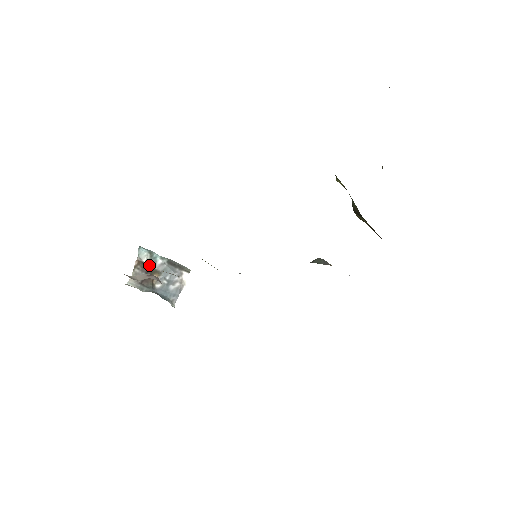
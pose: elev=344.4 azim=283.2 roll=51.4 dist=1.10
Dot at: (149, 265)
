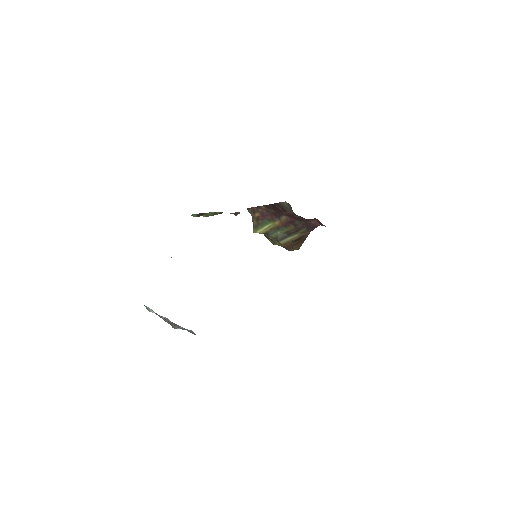
Dot at: occluded
